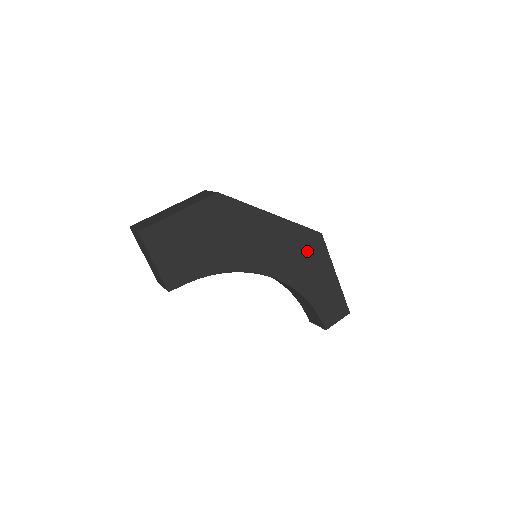
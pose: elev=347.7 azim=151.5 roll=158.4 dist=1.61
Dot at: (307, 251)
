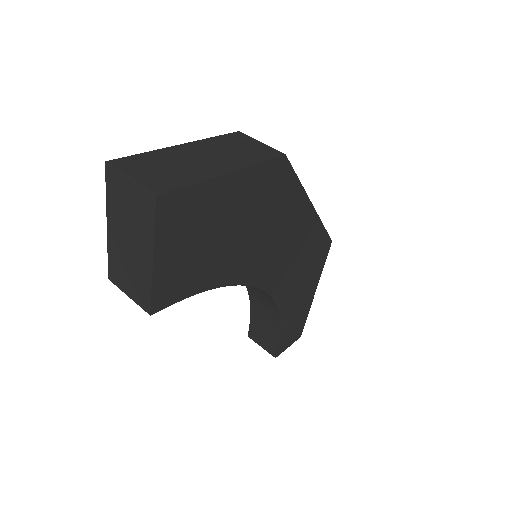
Dot at: (311, 262)
